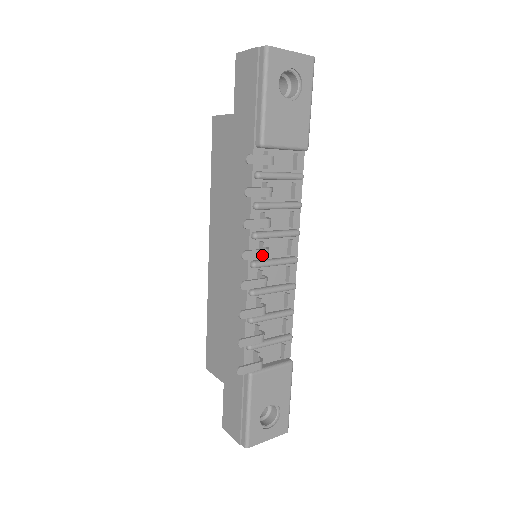
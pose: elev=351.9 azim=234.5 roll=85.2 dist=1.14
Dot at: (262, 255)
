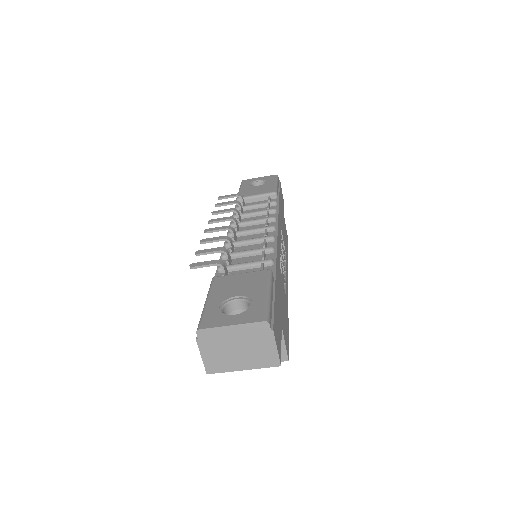
Dot at: (226, 219)
